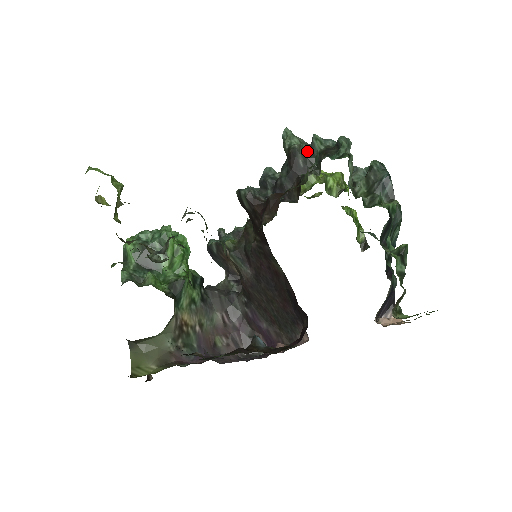
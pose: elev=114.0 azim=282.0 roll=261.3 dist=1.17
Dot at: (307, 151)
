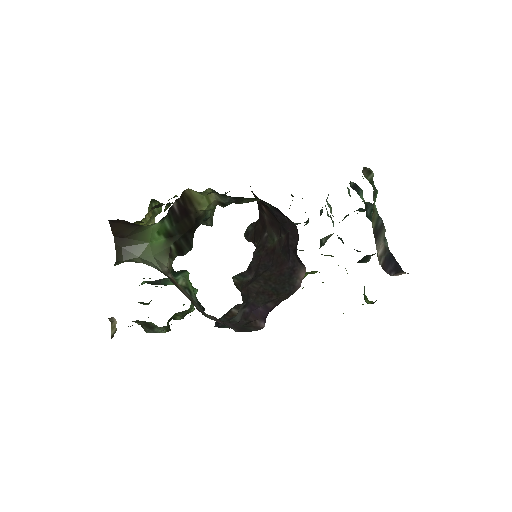
Dot at: occluded
